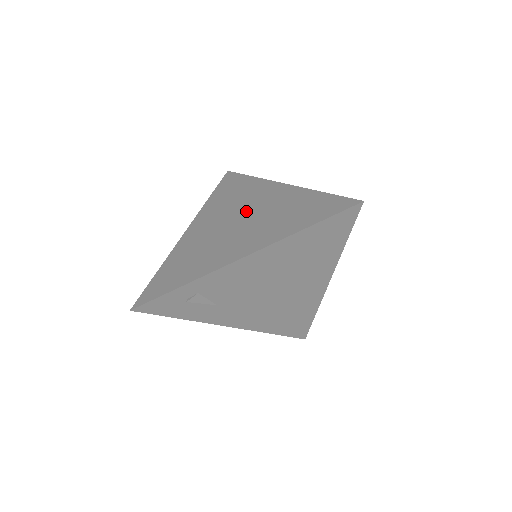
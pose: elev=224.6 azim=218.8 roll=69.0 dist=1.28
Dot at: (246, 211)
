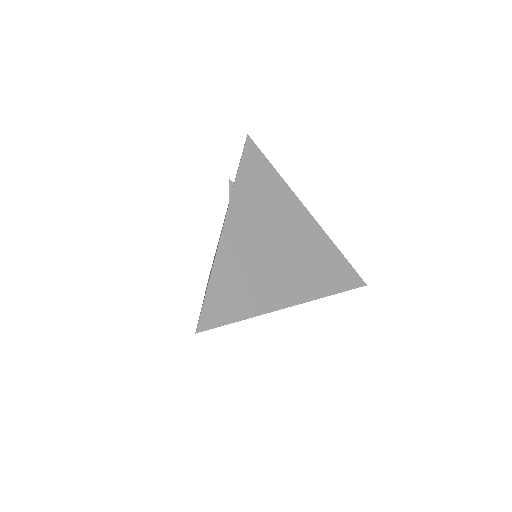
Dot at: (284, 236)
